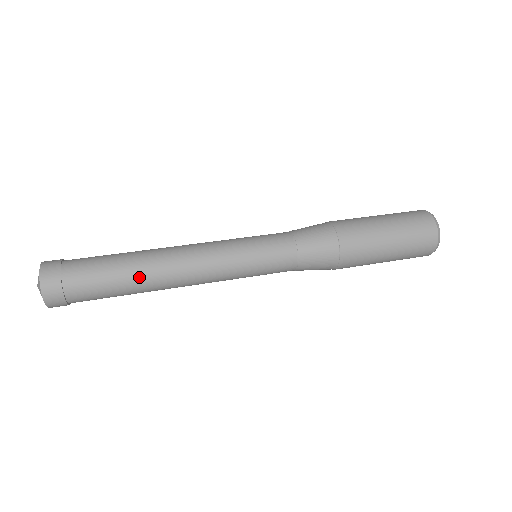
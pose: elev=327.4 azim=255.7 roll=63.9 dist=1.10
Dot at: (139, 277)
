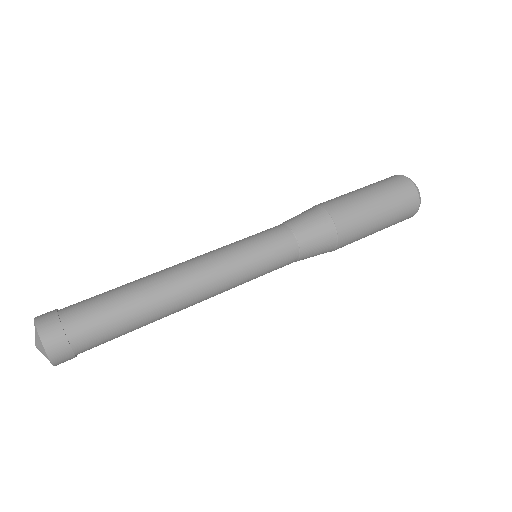
Dot at: (144, 299)
